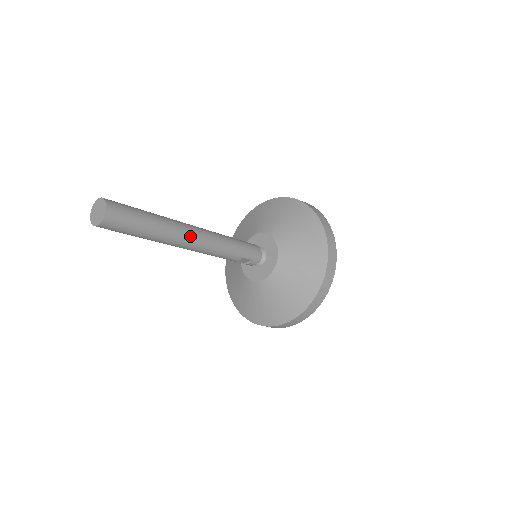
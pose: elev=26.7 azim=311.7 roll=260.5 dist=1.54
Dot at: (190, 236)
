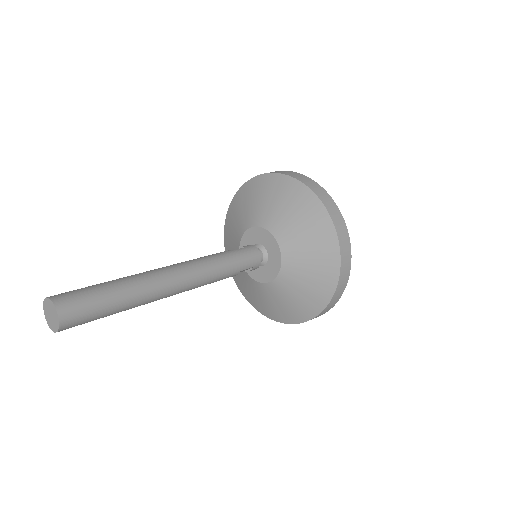
Dot at: (171, 285)
